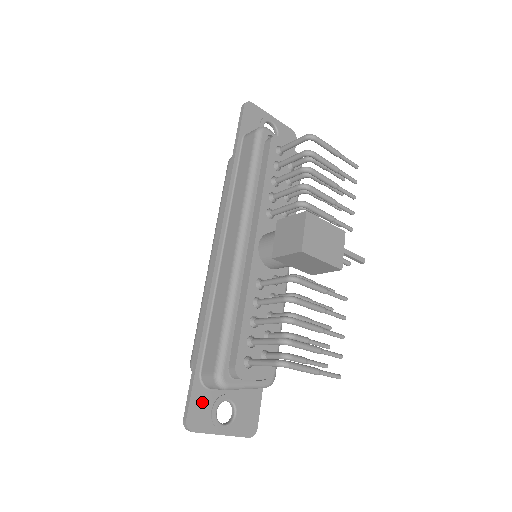
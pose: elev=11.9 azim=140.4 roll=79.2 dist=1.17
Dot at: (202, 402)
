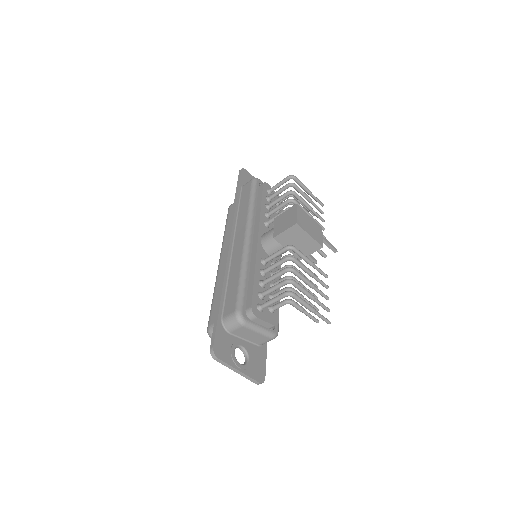
Dot at: (224, 340)
